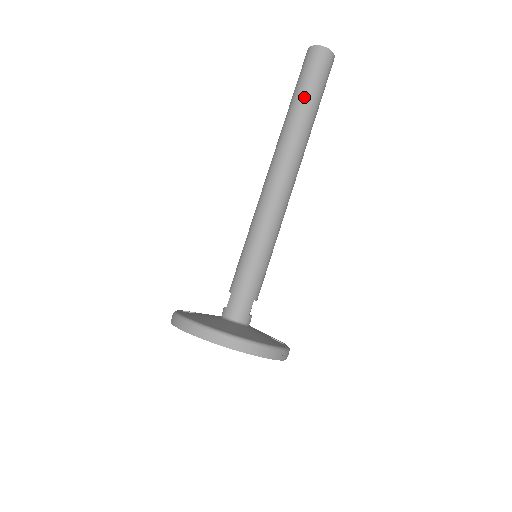
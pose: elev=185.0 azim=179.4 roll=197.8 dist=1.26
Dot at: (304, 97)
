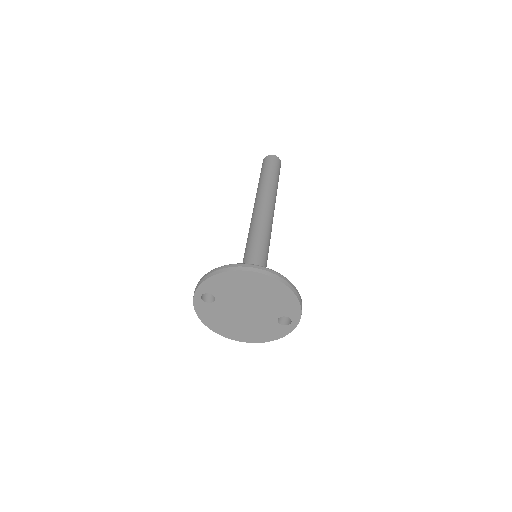
Dot at: (270, 174)
